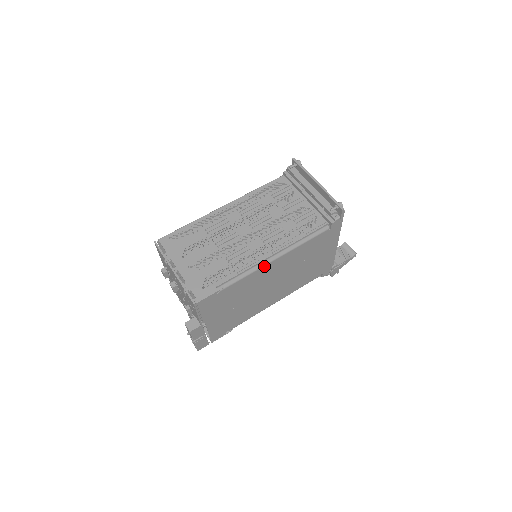
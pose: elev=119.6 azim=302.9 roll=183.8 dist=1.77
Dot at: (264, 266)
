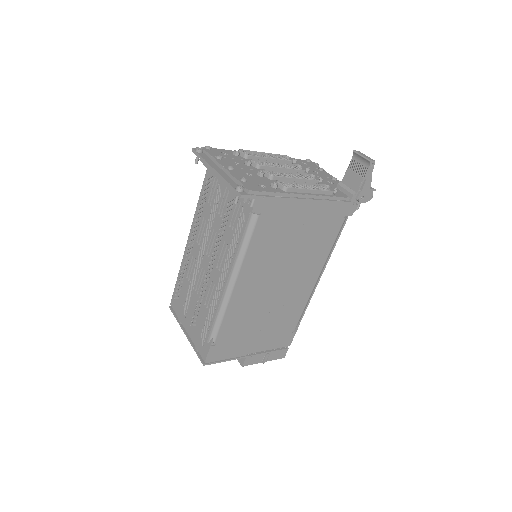
Dot at: (230, 298)
